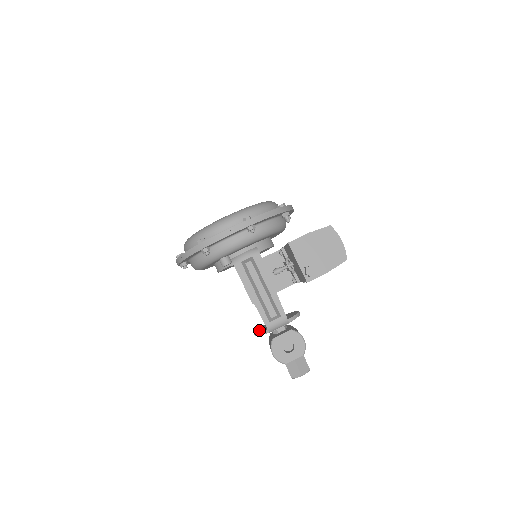
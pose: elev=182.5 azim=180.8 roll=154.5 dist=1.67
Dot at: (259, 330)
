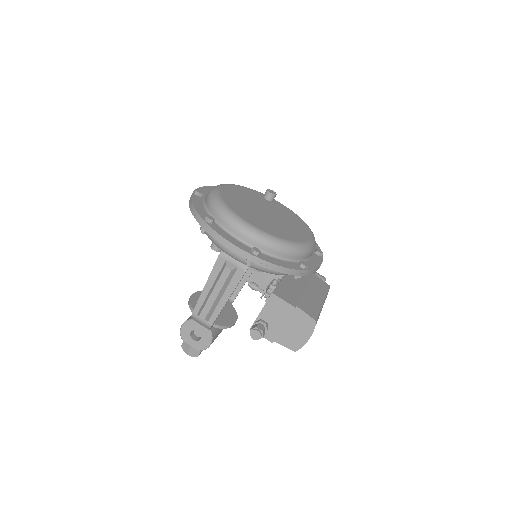
Dot at: (196, 299)
